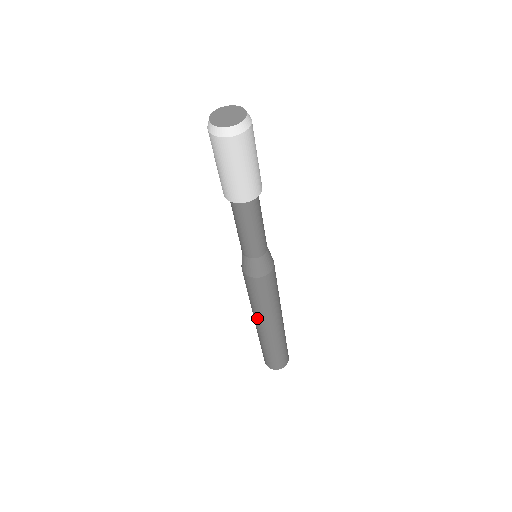
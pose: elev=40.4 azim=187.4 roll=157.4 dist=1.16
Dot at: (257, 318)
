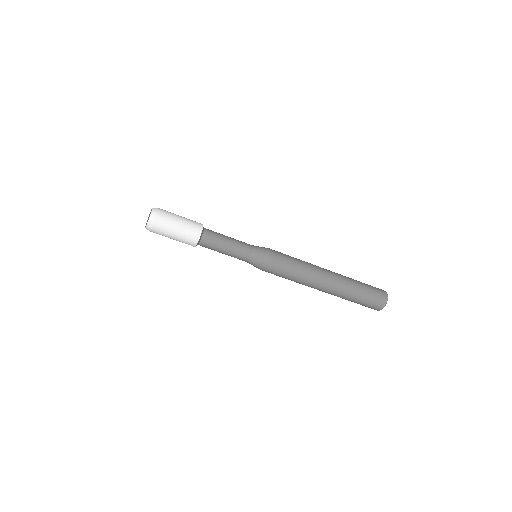
Dot at: (312, 285)
